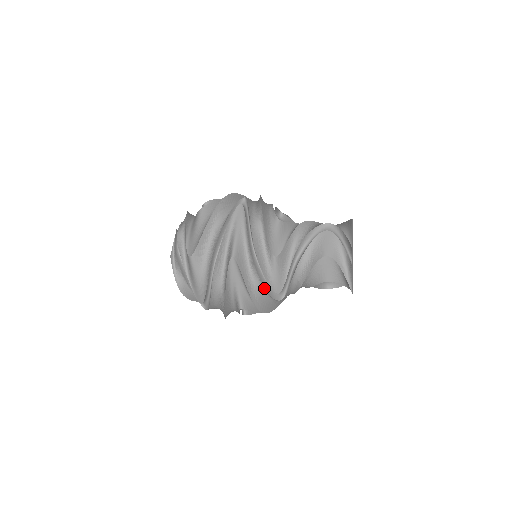
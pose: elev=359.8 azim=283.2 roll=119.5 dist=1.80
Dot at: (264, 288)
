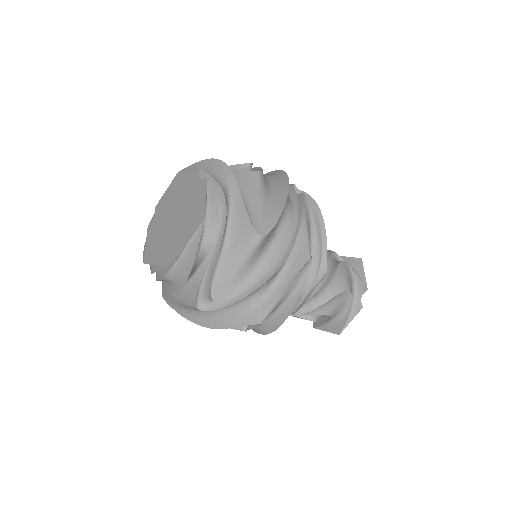
Dot at: (297, 306)
